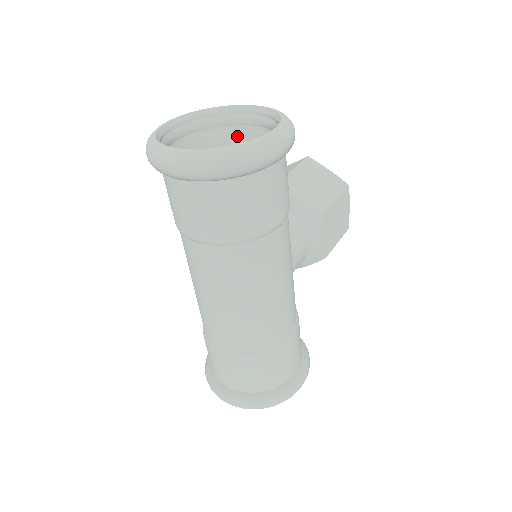
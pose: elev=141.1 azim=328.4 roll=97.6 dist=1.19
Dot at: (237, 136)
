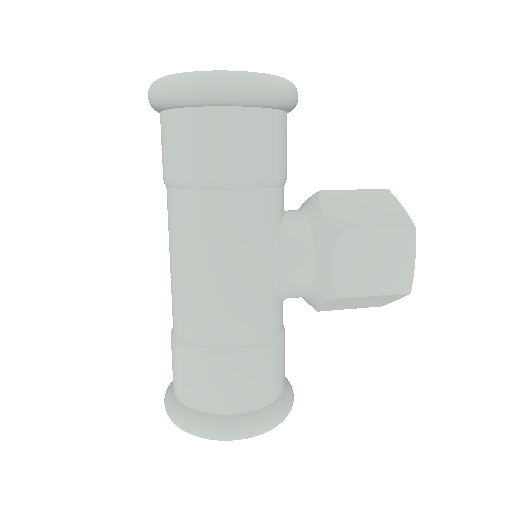
Dot at: occluded
